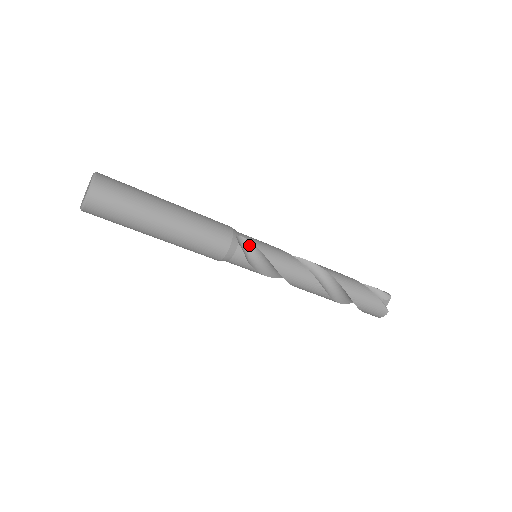
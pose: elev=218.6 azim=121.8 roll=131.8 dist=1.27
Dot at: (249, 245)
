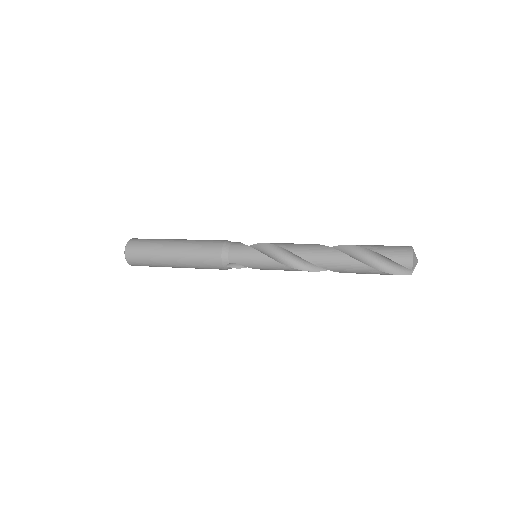
Dot at: (242, 263)
